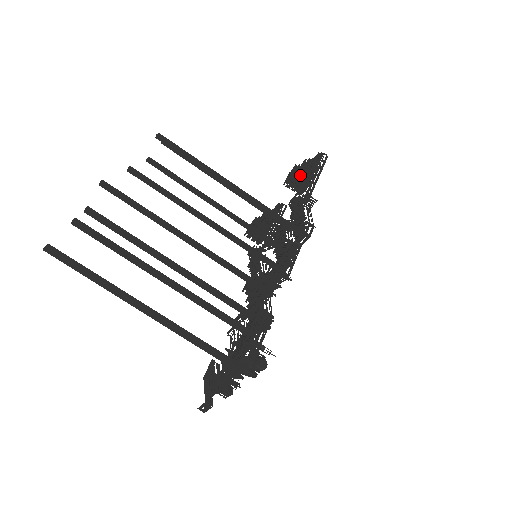
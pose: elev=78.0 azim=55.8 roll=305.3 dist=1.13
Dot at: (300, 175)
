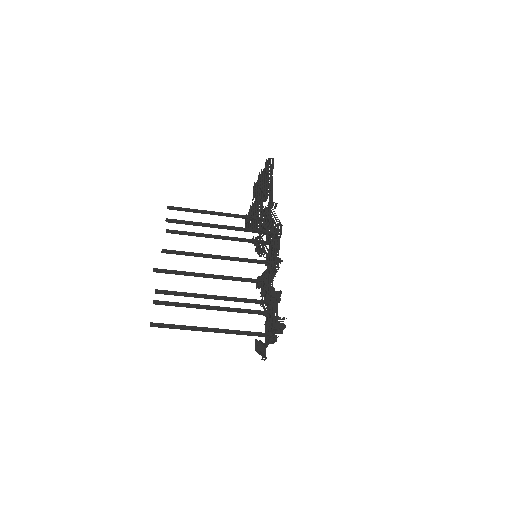
Dot at: (260, 189)
